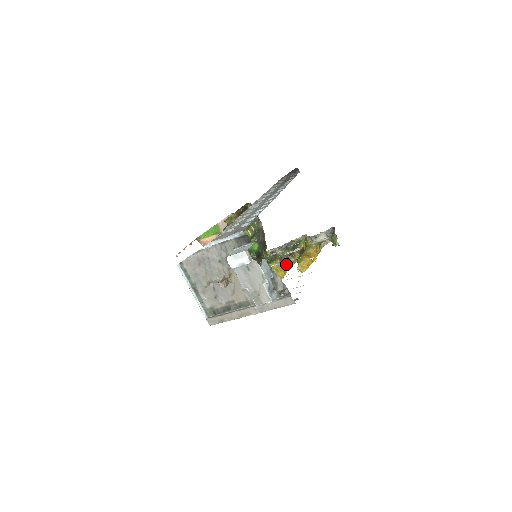
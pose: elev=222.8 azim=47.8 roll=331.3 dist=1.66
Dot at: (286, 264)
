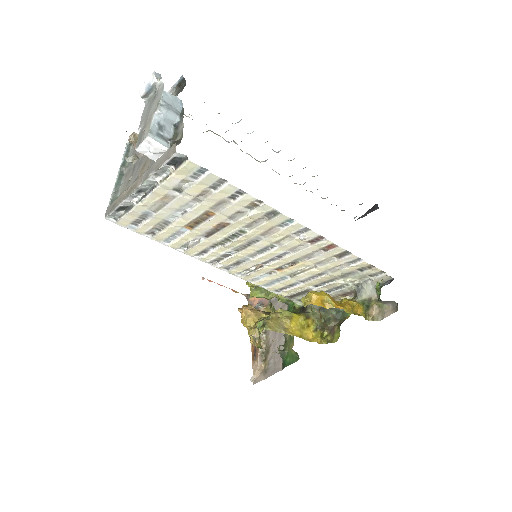
Dot at: (314, 334)
